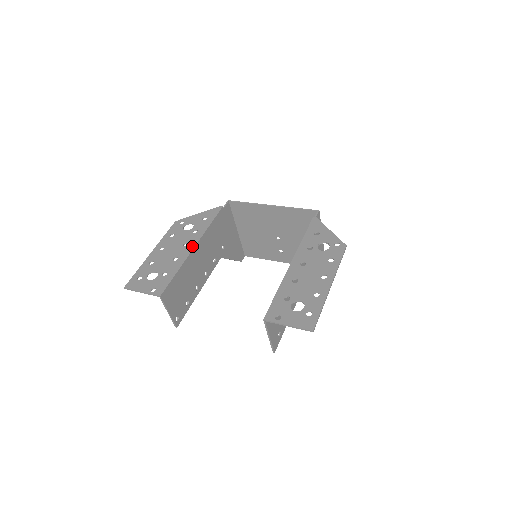
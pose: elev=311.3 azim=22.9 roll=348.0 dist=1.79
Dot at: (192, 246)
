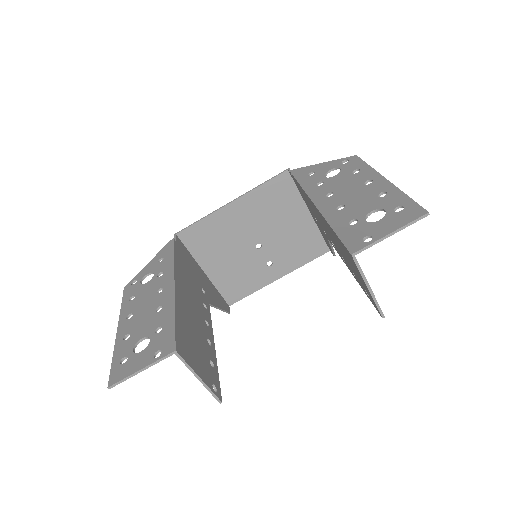
Dot at: (170, 285)
